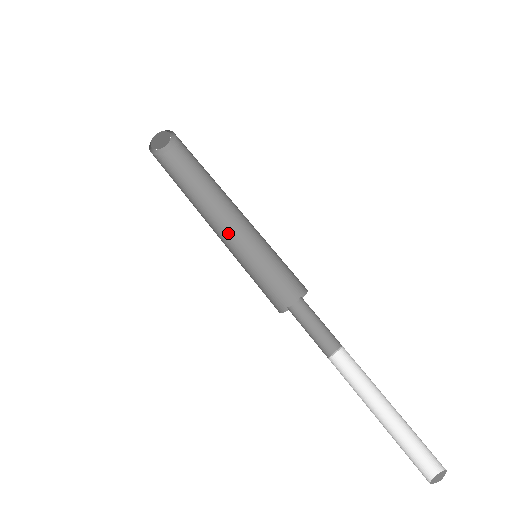
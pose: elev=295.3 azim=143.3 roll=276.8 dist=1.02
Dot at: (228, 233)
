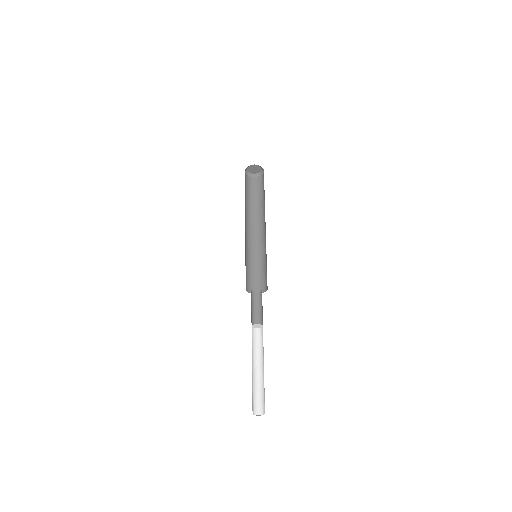
Dot at: (254, 237)
